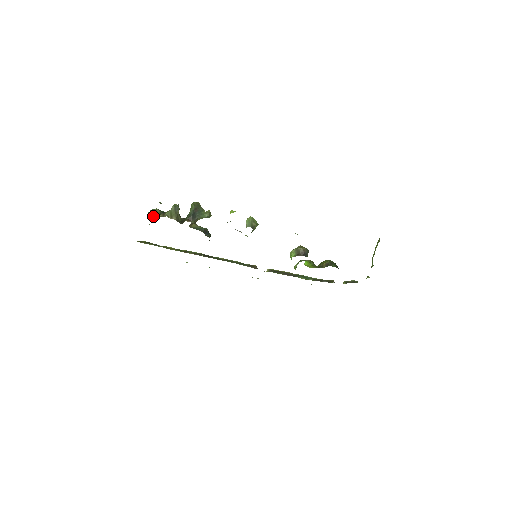
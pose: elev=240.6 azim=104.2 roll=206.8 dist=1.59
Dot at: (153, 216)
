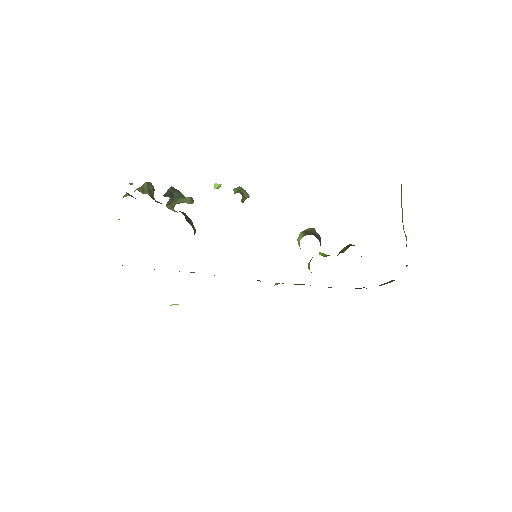
Dot at: occluded
